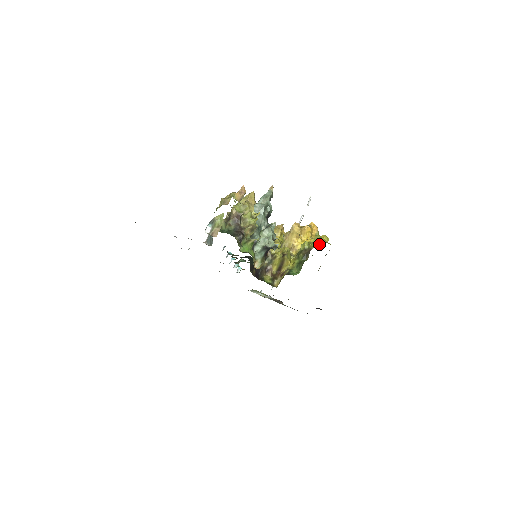
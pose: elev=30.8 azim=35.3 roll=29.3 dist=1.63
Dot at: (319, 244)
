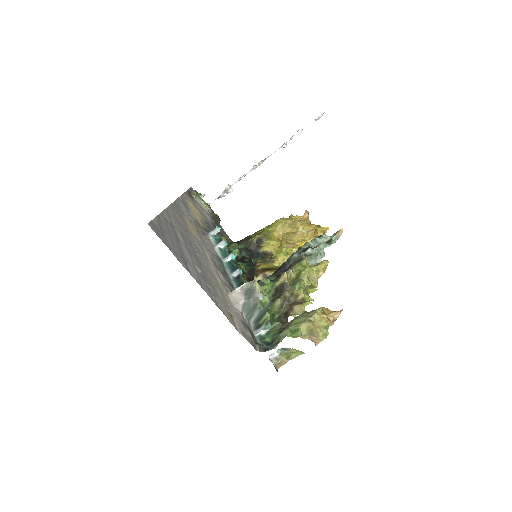
Dot at: occluded
